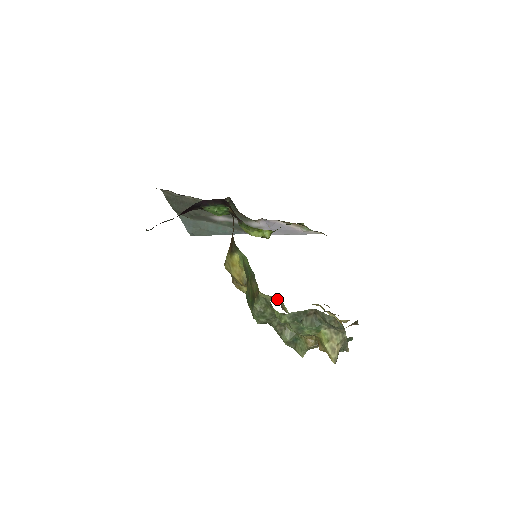
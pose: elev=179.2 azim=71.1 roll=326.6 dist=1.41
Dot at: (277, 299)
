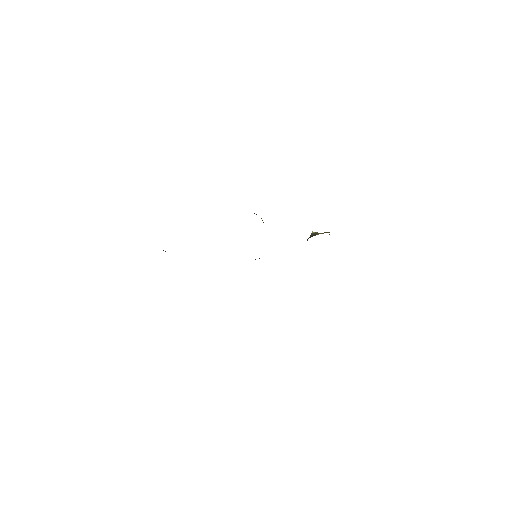
Dot at: occluded
